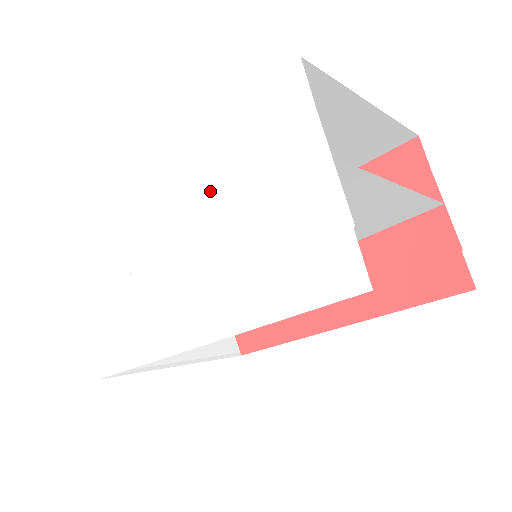
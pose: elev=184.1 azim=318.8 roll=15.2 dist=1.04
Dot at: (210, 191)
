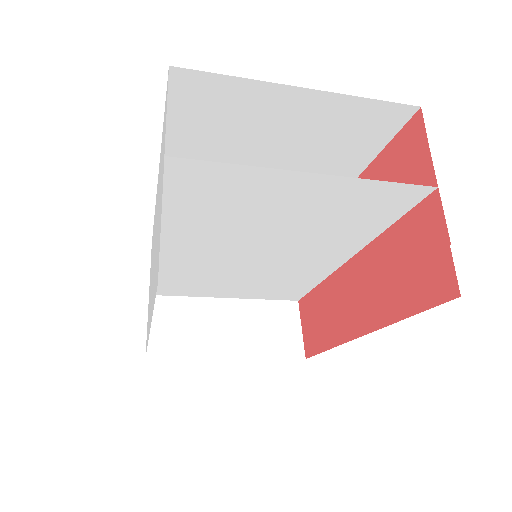
Dot at: occluded
